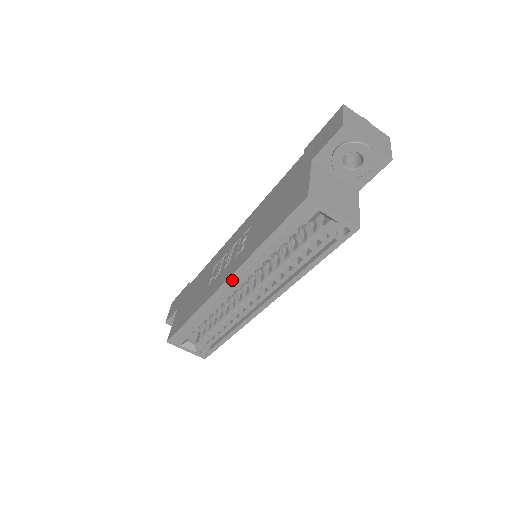
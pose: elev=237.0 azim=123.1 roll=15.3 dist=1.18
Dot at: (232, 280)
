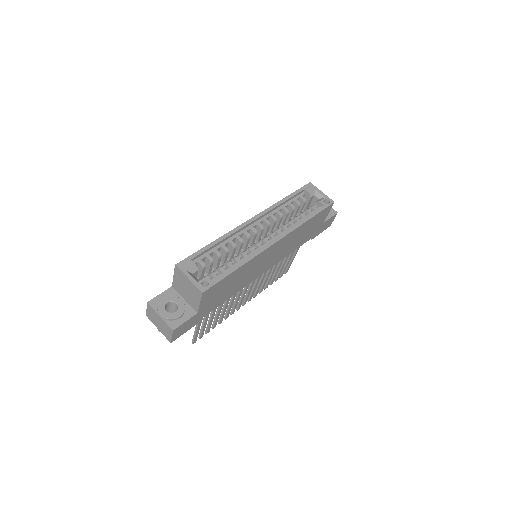
Dot at: (259, 217)
